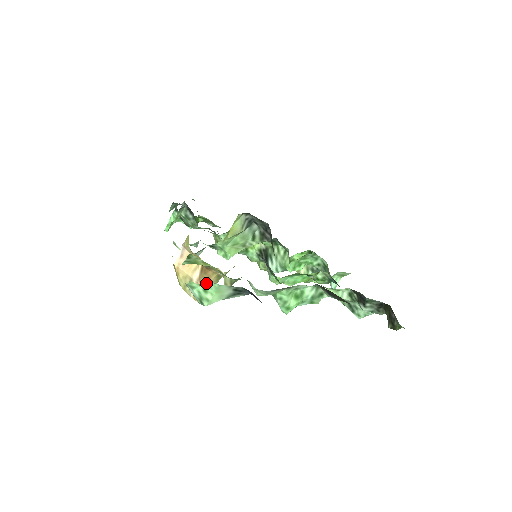
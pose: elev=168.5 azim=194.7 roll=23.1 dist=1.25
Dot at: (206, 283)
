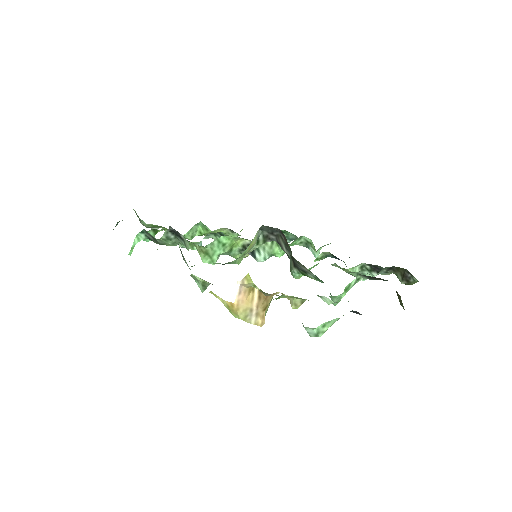
Dot at: (265, 307)
